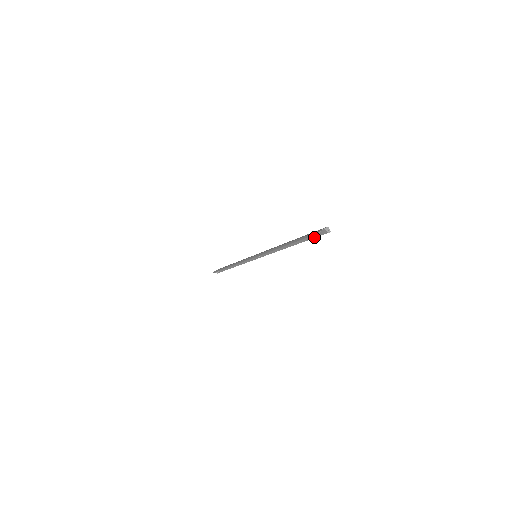
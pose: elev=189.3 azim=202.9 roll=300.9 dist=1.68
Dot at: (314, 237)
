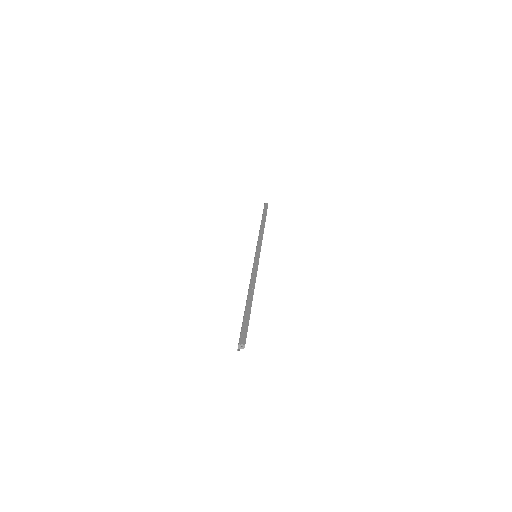
Dot at: (247, 324)
